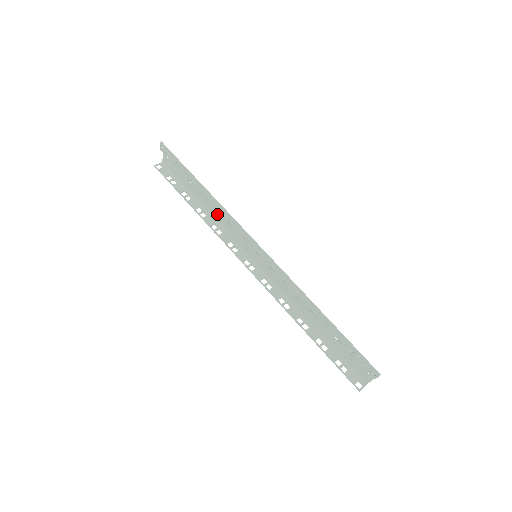
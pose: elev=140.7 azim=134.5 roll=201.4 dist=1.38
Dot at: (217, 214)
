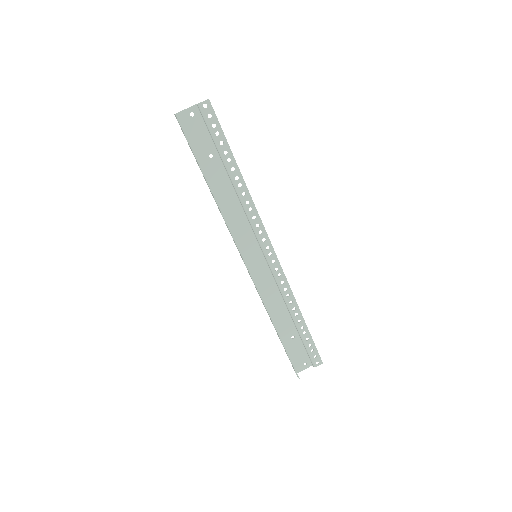
Dot at: (228, 203)
